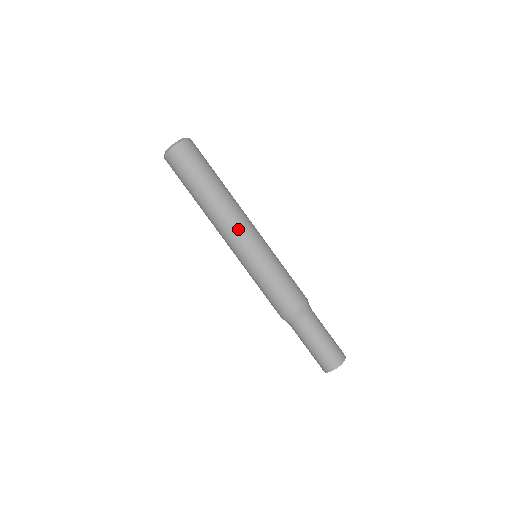
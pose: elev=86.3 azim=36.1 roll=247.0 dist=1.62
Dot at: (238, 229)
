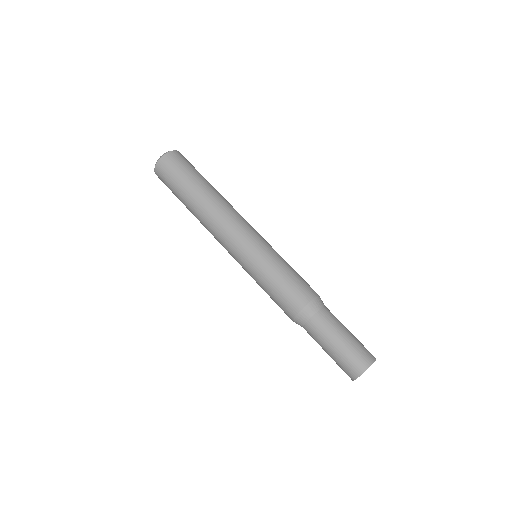
Dot at: (232, 225)
